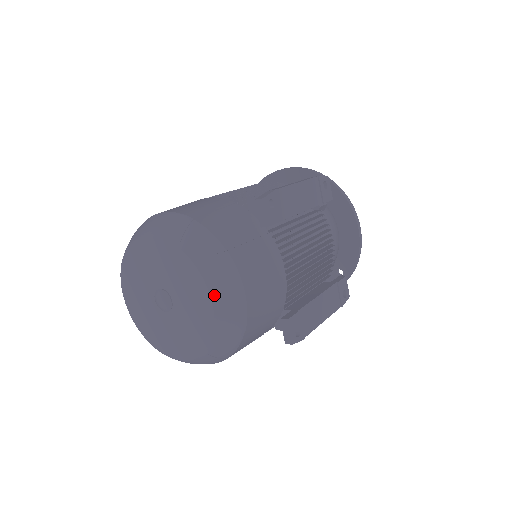
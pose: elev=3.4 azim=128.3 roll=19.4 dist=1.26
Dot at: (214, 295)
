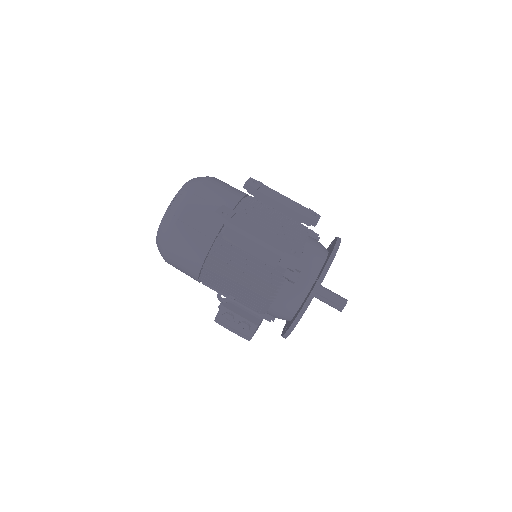
Dot at: (192, 179)
